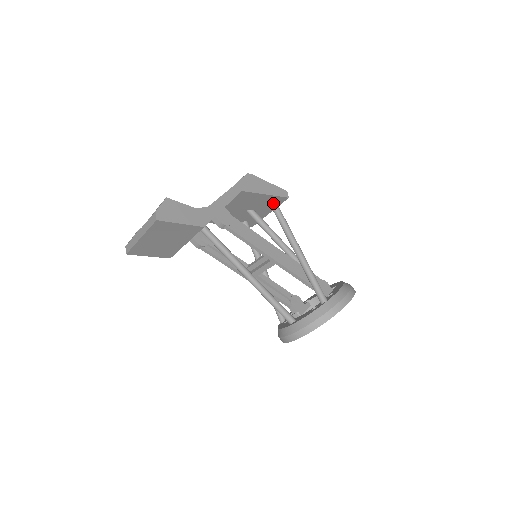
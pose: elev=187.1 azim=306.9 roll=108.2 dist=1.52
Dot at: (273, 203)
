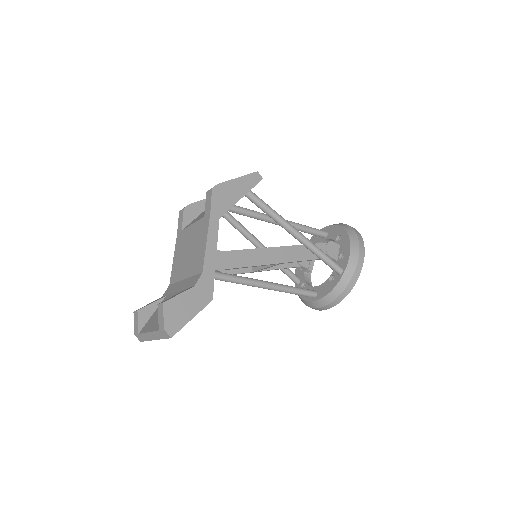
Dot at: (250, 197)
